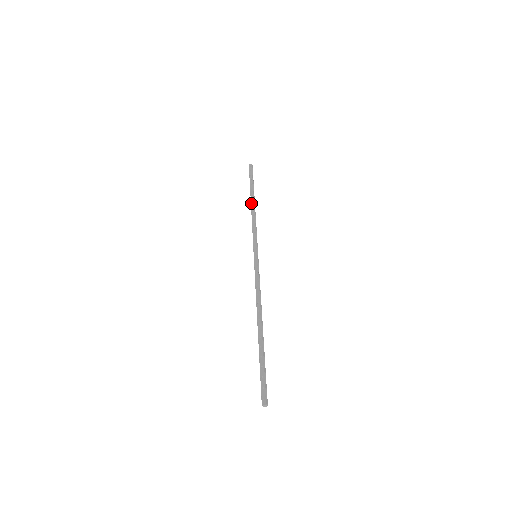
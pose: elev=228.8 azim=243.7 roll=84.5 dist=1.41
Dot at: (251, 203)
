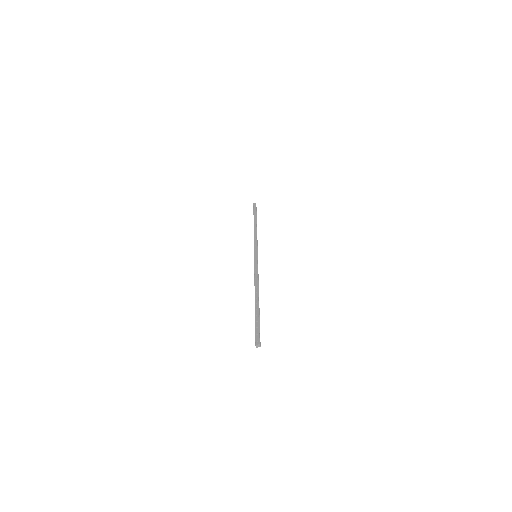
Dot at: (254, 225)
